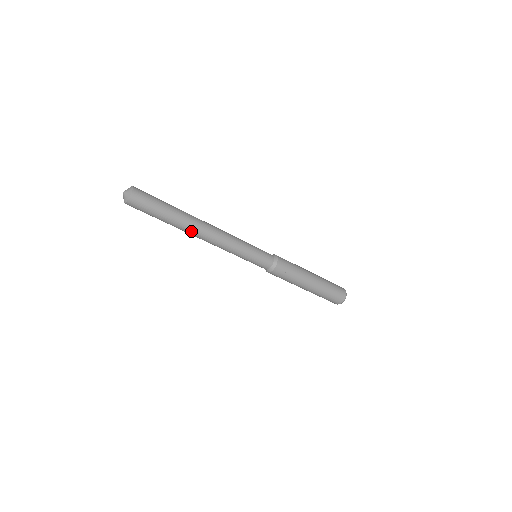
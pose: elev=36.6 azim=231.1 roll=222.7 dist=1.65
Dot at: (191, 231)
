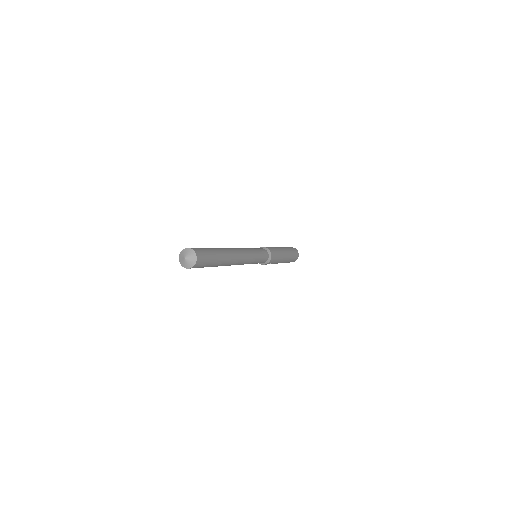
Dot at: occluded
